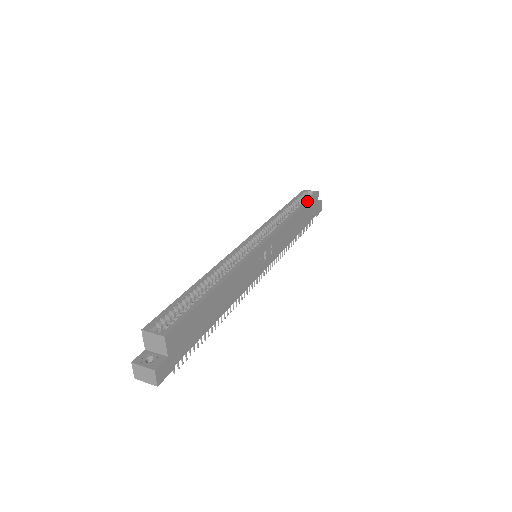
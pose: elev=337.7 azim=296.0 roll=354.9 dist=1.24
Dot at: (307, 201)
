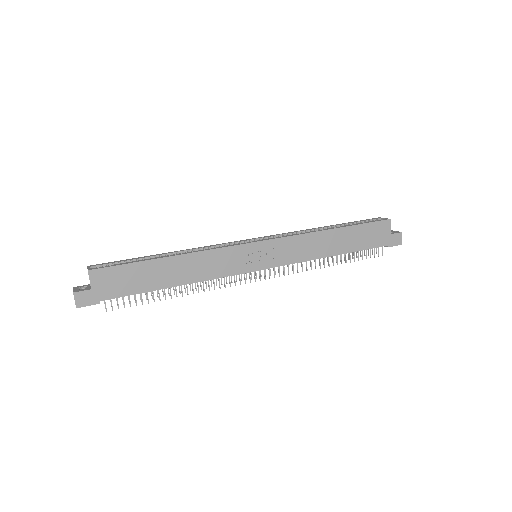
Dot at: (360, 223)
